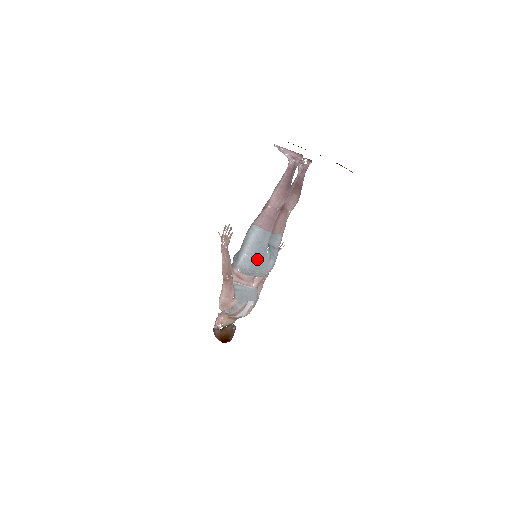
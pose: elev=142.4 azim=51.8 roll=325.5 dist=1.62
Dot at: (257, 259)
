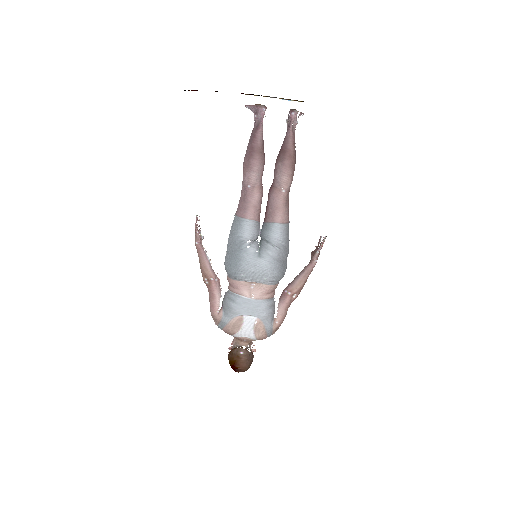
Dot at: (234, 256)
